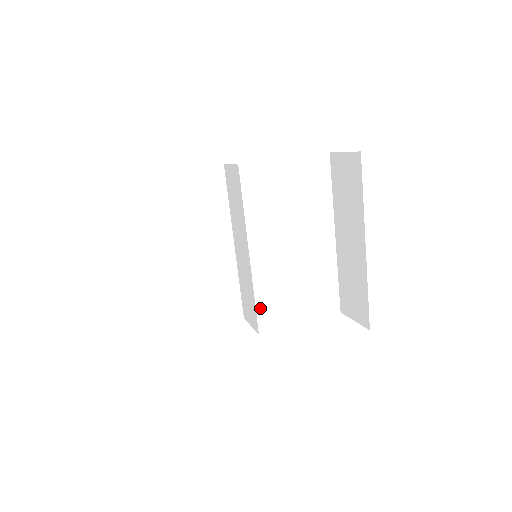
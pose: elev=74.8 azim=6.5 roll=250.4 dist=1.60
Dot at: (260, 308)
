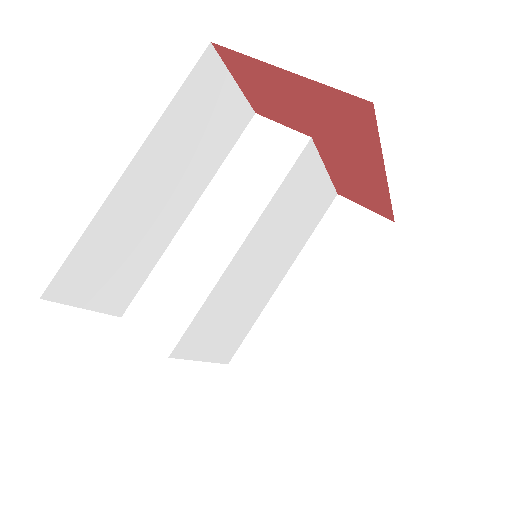
Dot at: (195, 322)
